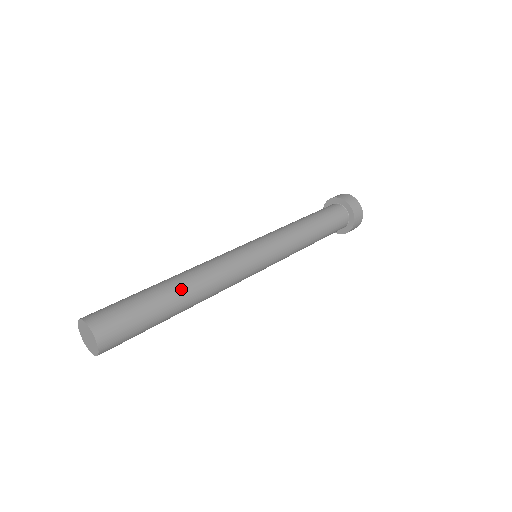
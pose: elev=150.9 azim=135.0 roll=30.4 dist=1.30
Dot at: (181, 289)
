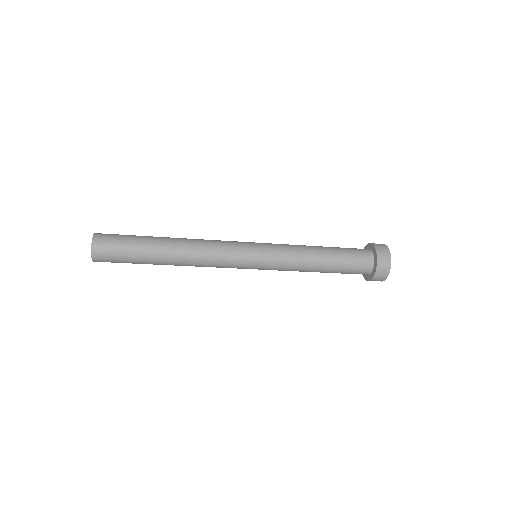
Dot at: (169, 241)
